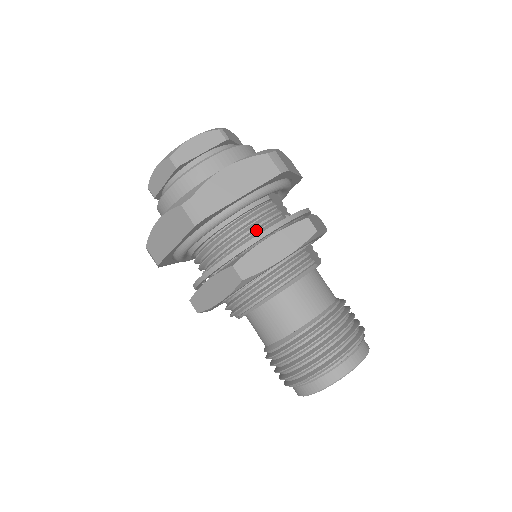
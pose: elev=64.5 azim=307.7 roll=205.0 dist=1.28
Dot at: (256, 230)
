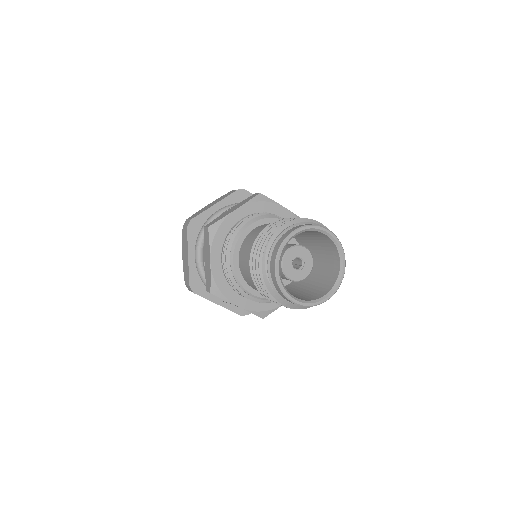
Dot at: occluded
